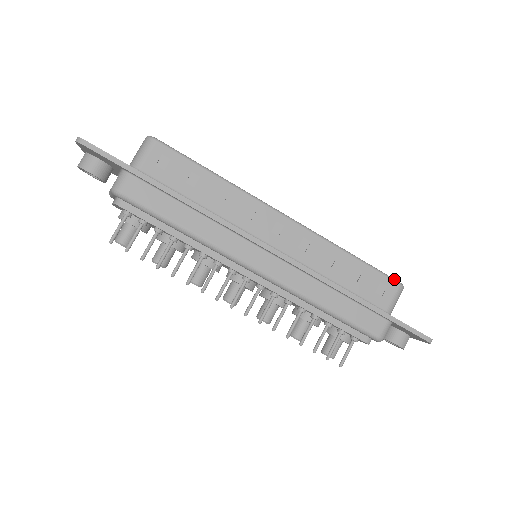
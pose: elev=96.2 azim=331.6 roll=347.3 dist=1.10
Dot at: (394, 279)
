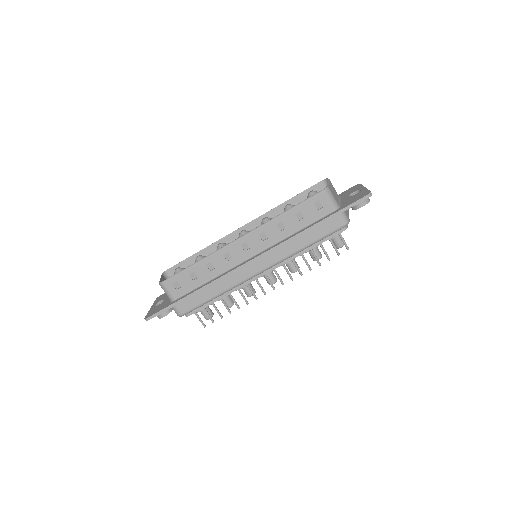
Dot at: (318, 193)
